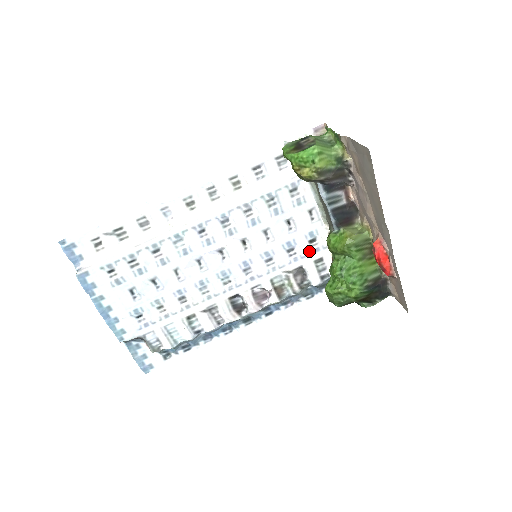
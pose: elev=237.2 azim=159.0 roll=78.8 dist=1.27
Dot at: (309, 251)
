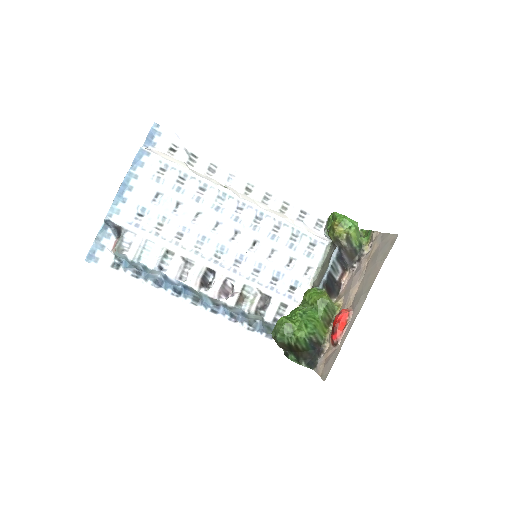
Dot at: (285, 292)
